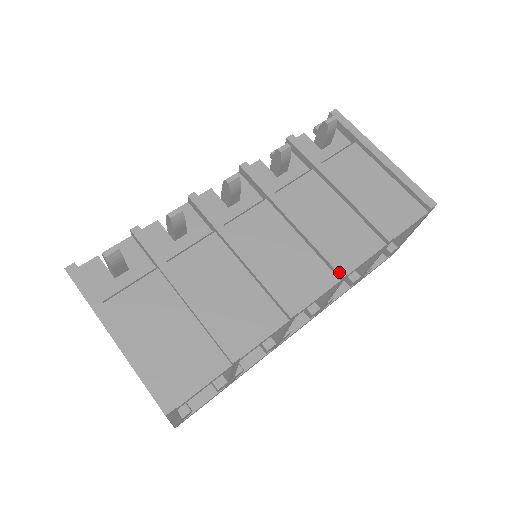
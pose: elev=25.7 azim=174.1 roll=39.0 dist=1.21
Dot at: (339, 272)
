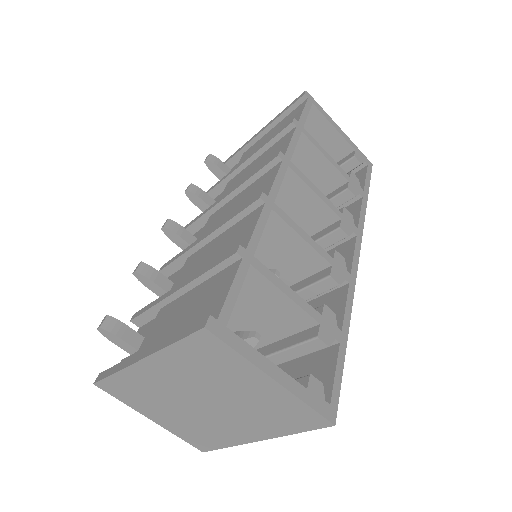
Dot at: (273, 159)
